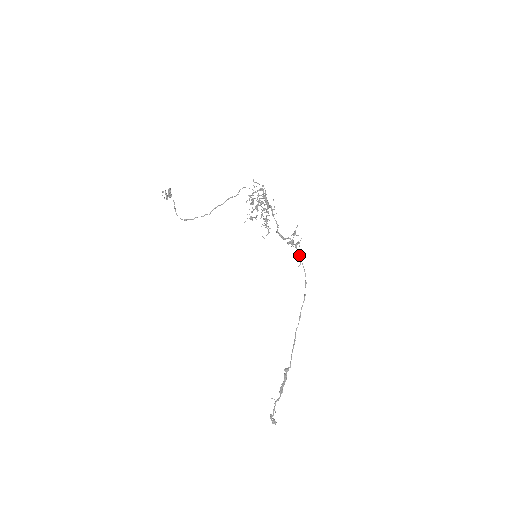
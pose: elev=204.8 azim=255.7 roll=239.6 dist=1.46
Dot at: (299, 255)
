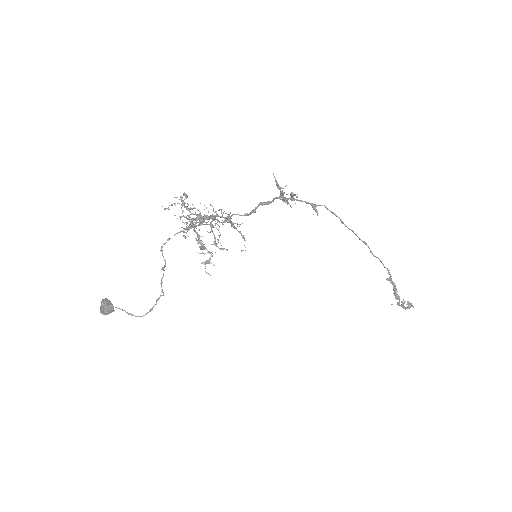
Dot at: (306, 203)
